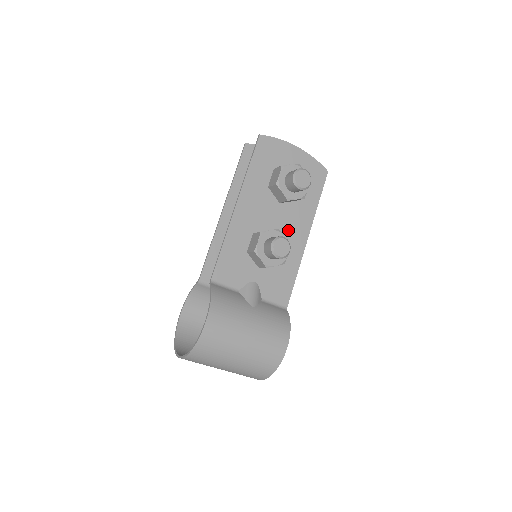
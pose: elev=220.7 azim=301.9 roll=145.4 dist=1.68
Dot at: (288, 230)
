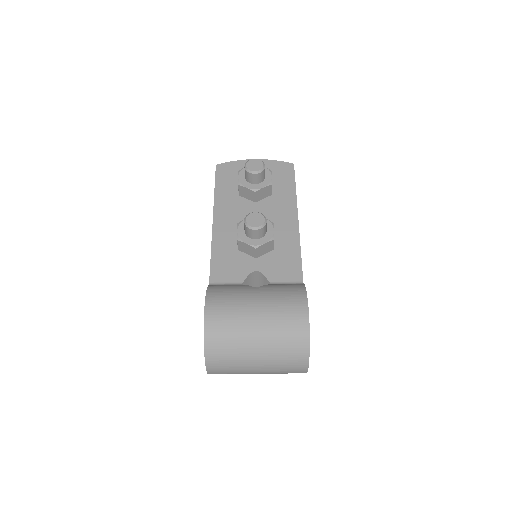
Dot at: (274, 219)
